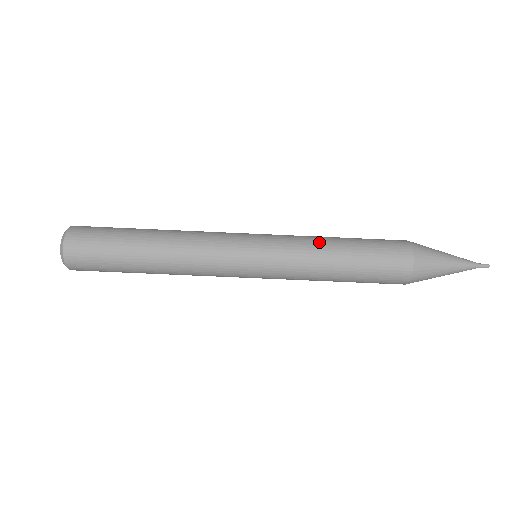
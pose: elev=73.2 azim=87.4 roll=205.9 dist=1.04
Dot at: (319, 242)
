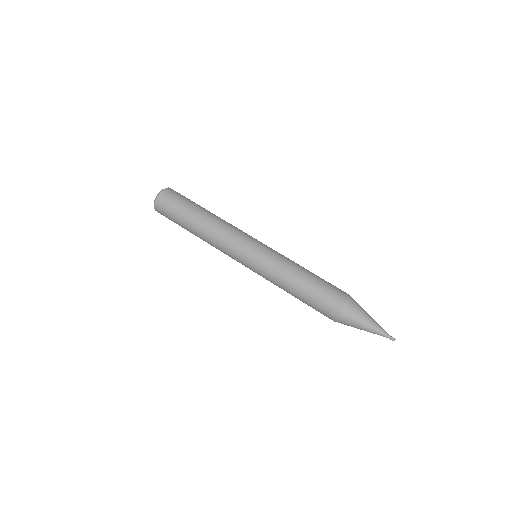
Dot at: (292, 268)
